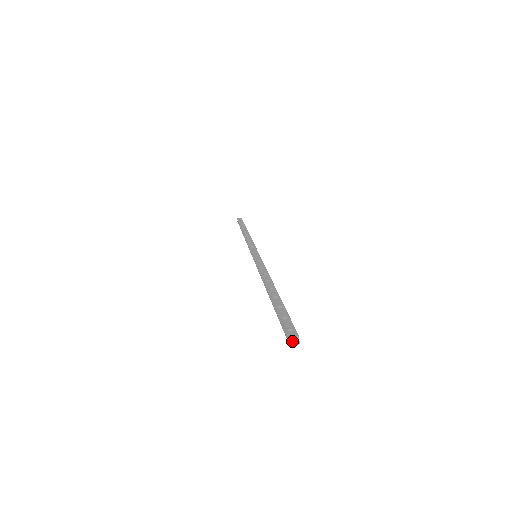
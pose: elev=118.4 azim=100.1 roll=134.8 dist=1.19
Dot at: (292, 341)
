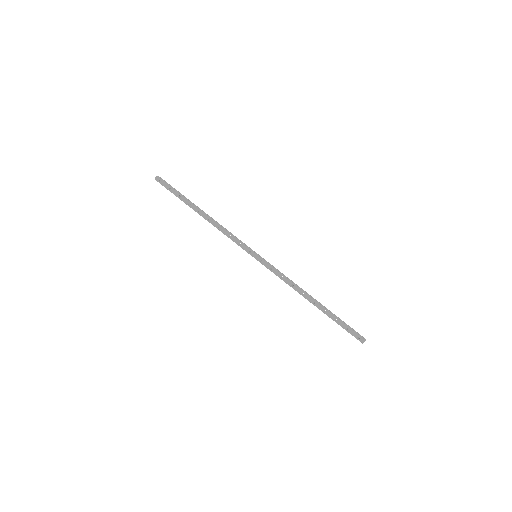
Dot at: occluded
